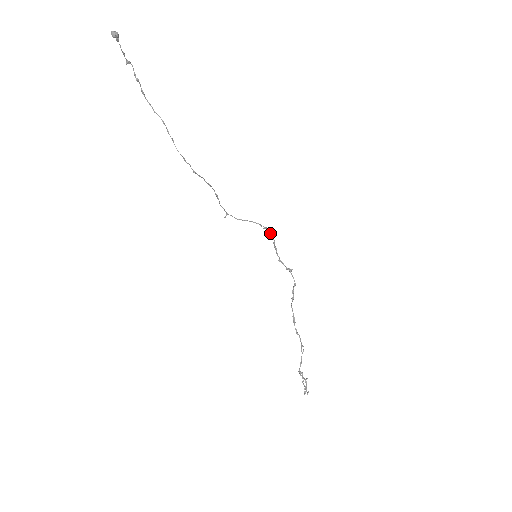
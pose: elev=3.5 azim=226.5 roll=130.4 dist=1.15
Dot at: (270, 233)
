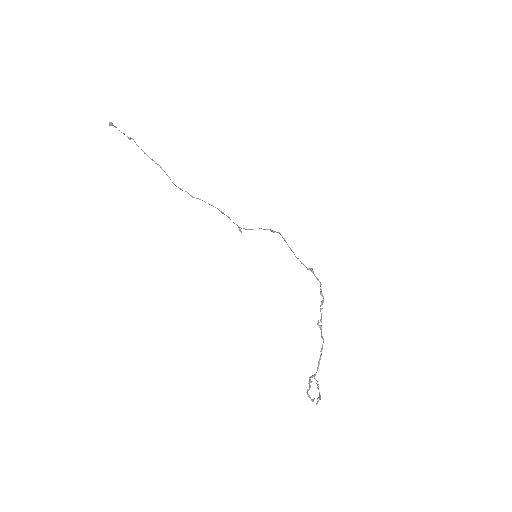
Dot at: occluded
